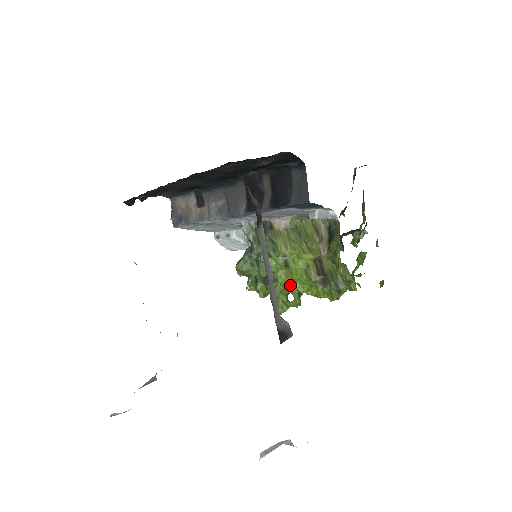
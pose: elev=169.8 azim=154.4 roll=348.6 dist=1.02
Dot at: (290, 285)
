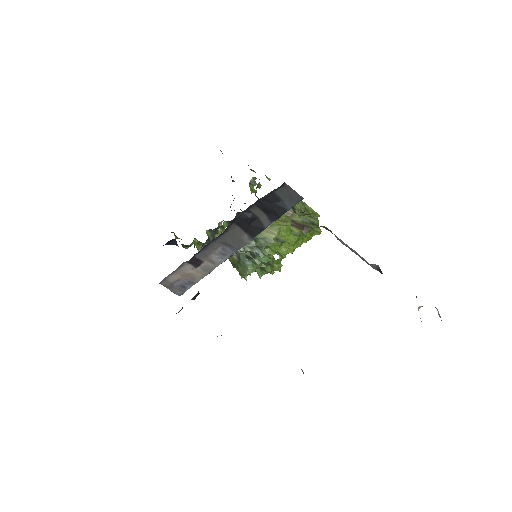
Dot at: (292, 250)
